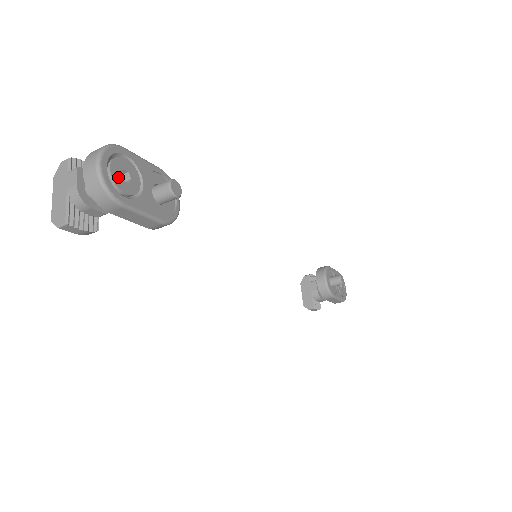
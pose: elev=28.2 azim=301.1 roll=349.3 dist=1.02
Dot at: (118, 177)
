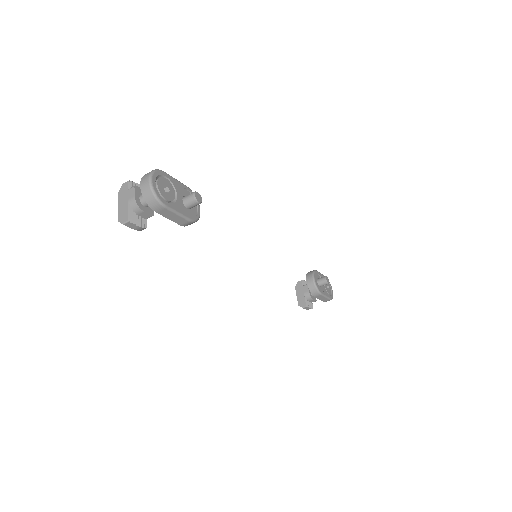
Dot at: (162, 189)
